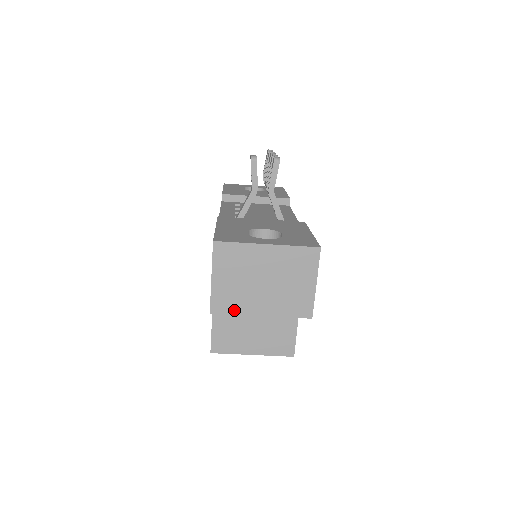
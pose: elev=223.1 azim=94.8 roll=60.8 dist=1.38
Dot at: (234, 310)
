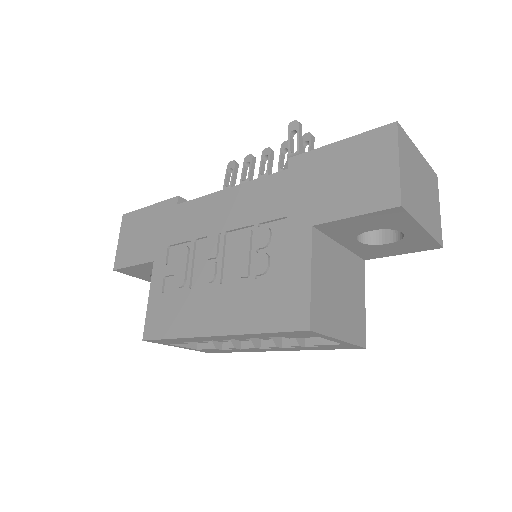
Dot at: (412, 211)
